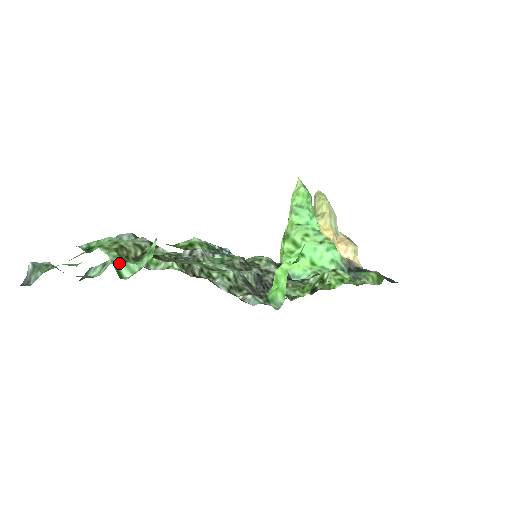
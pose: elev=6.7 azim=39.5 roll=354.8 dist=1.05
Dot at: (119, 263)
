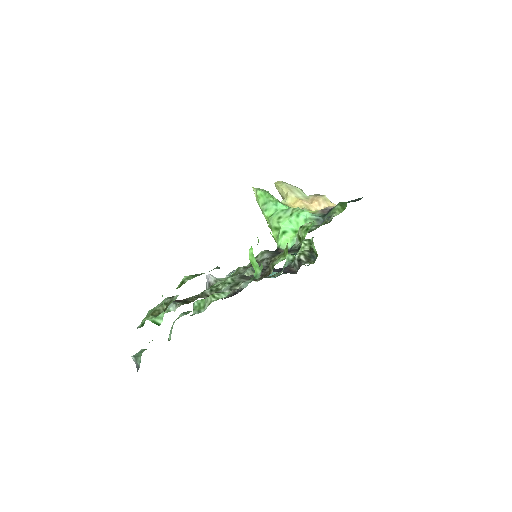
Dot at: (155, 319)
